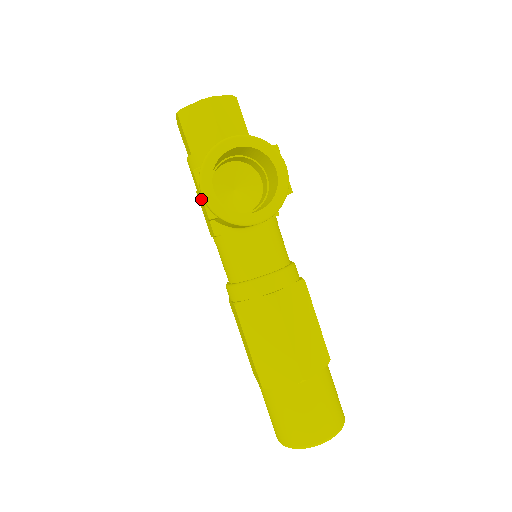
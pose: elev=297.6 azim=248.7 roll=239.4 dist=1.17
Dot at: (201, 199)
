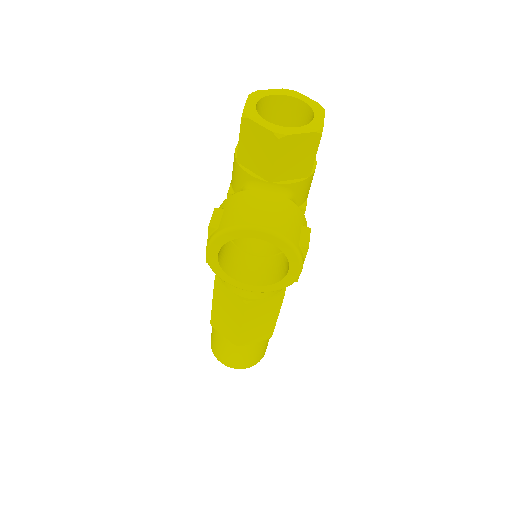
Dot at: occluded
